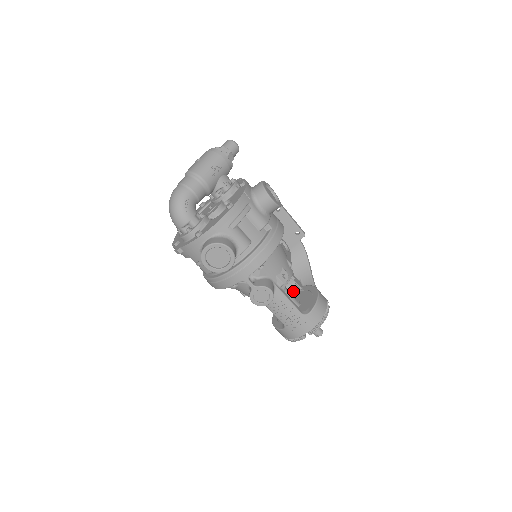
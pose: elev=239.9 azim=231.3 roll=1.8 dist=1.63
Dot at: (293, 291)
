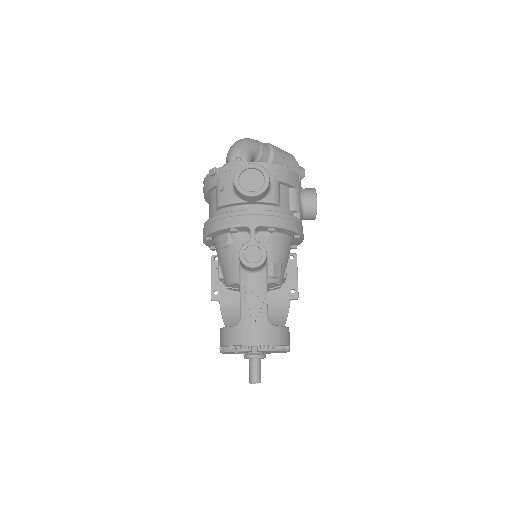
Dot at: occluded
